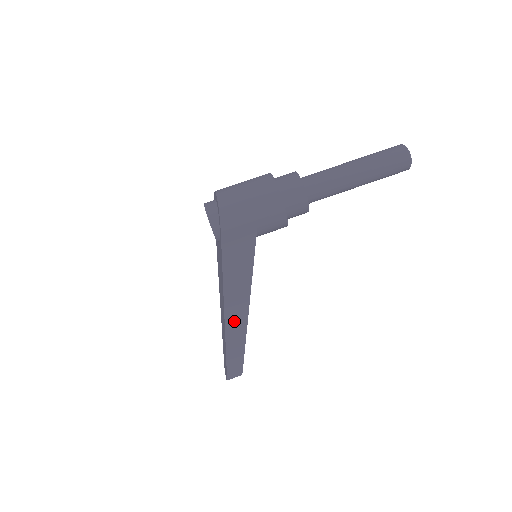
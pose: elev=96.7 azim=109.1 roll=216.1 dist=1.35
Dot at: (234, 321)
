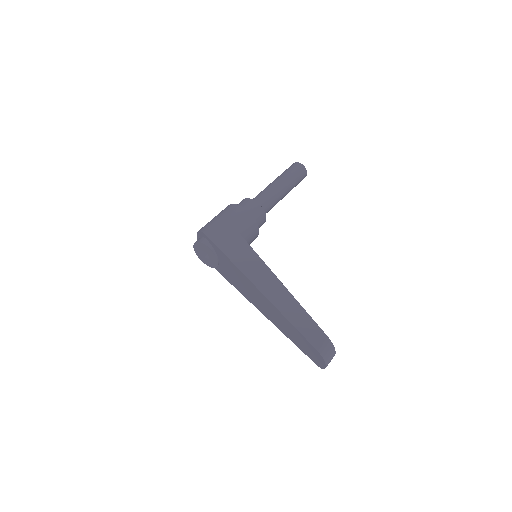
Dot at: (271, 290)
